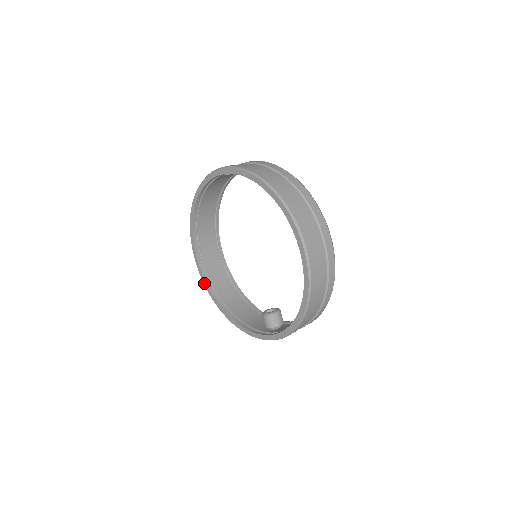
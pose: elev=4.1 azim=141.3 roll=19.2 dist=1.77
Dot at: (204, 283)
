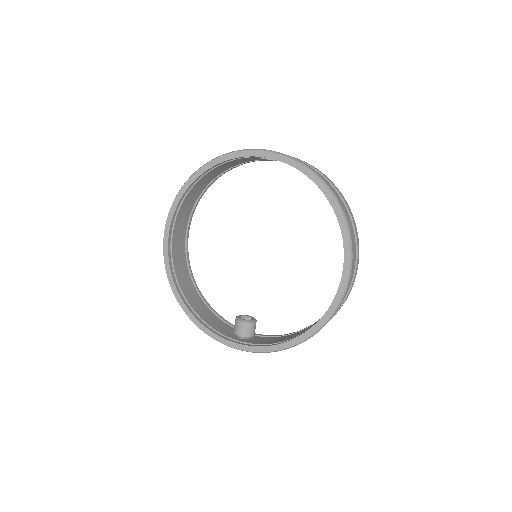
Dot at: (166, 263)
